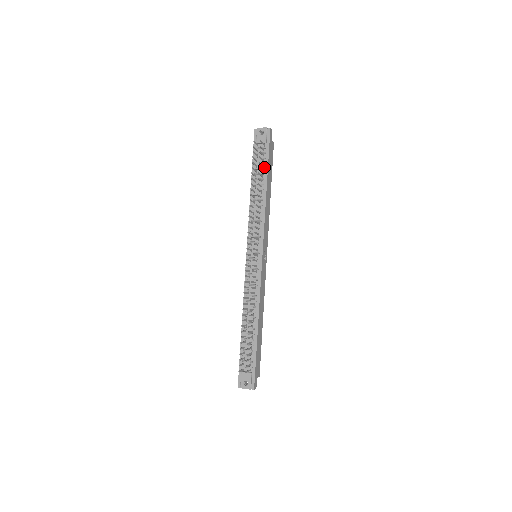
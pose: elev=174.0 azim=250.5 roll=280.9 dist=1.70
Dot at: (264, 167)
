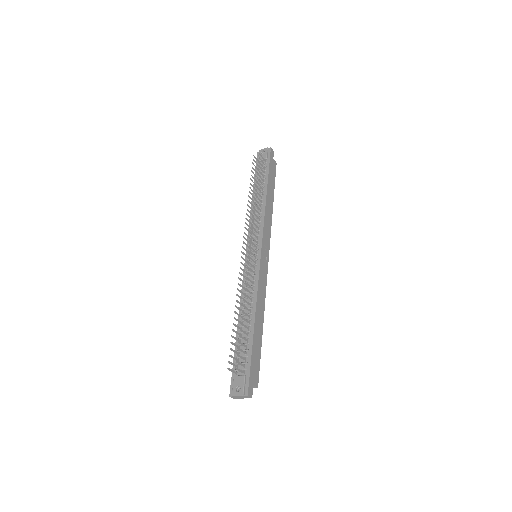
Dot at: (265, 177)
